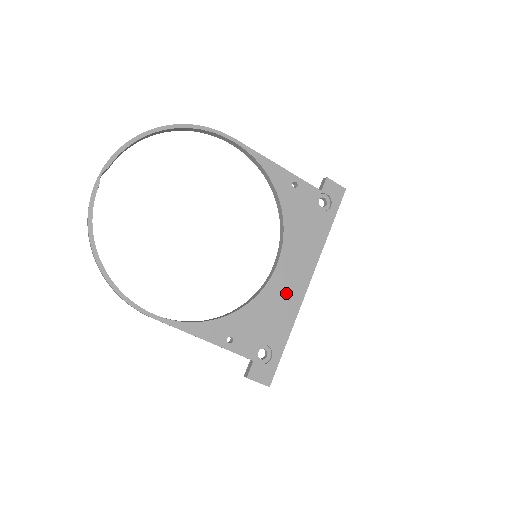
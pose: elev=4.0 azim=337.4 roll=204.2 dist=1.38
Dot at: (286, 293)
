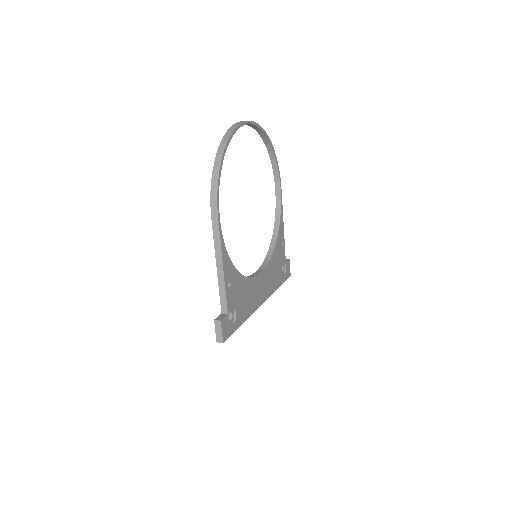
Dot at: (255, 294)
